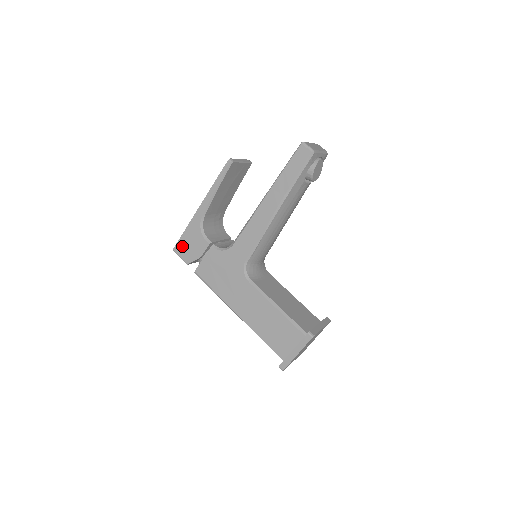
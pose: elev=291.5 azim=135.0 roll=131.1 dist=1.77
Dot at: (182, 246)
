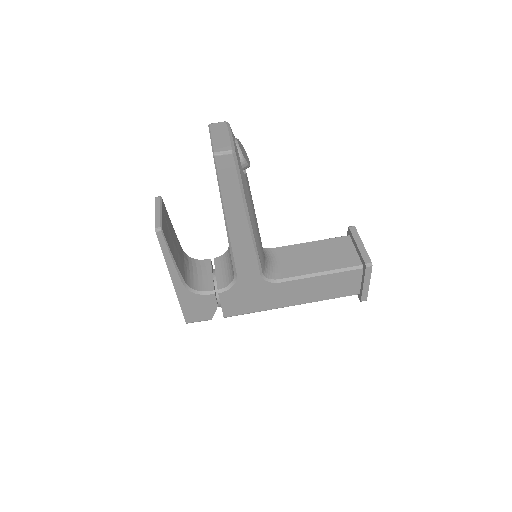
Dot at: (192, 315)
